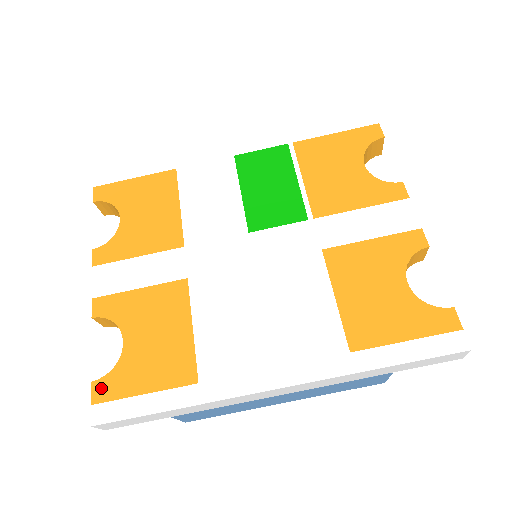
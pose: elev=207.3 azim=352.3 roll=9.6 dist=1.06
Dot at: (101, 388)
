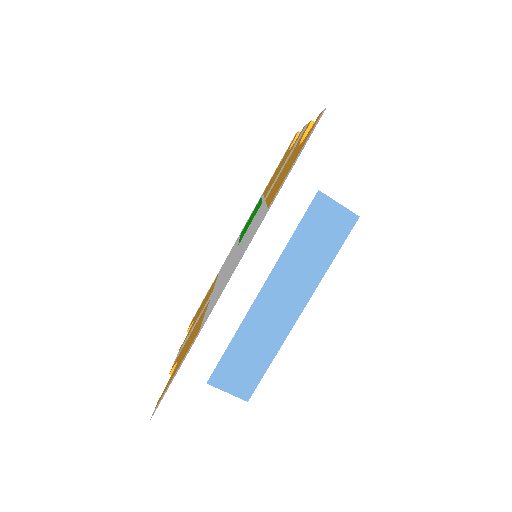
Dot at: (160, 397)
